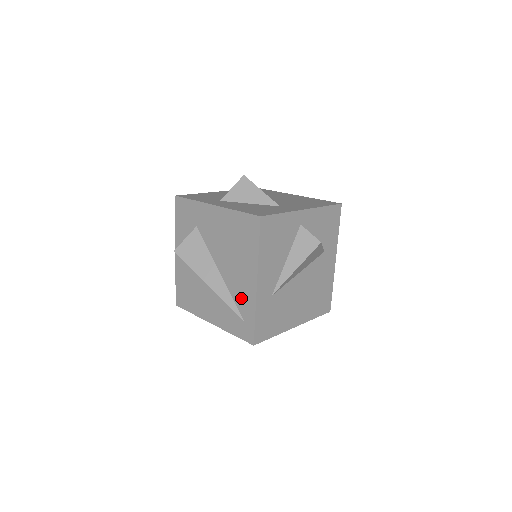
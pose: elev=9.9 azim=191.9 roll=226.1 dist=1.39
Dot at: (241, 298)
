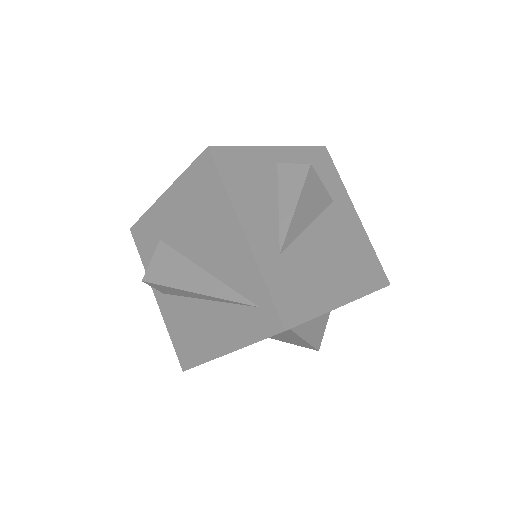
Dot at: (239, 276)
